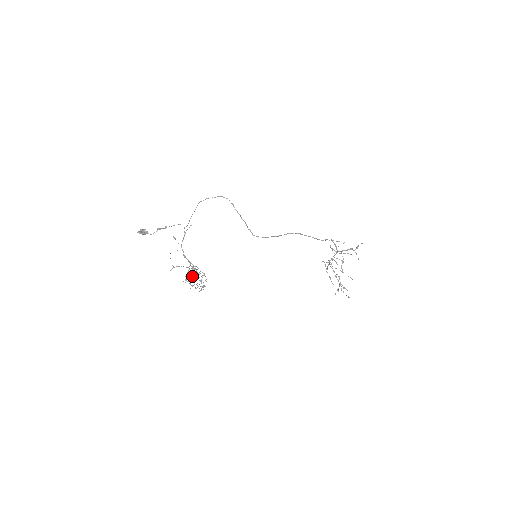
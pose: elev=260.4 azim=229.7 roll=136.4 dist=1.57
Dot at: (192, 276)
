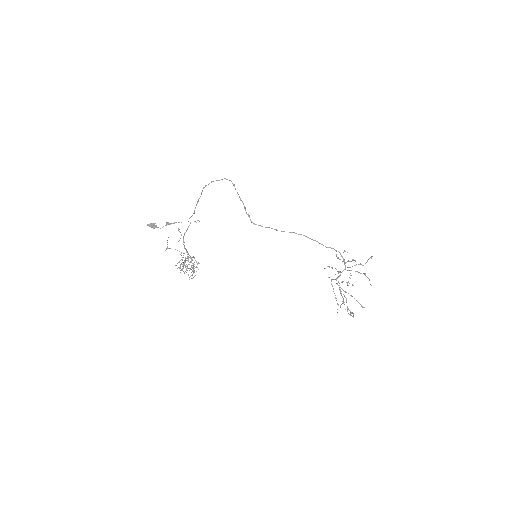
Dot at: occluded
